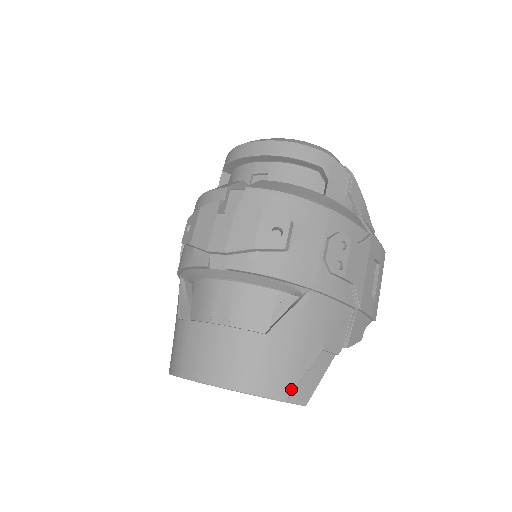
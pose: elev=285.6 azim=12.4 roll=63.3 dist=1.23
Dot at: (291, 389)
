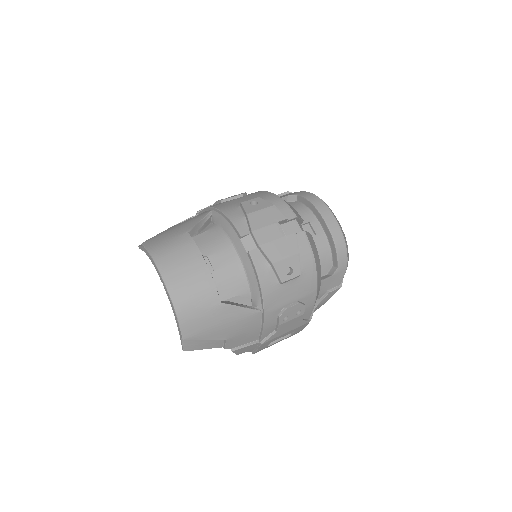
Dot at: (193, 338)
